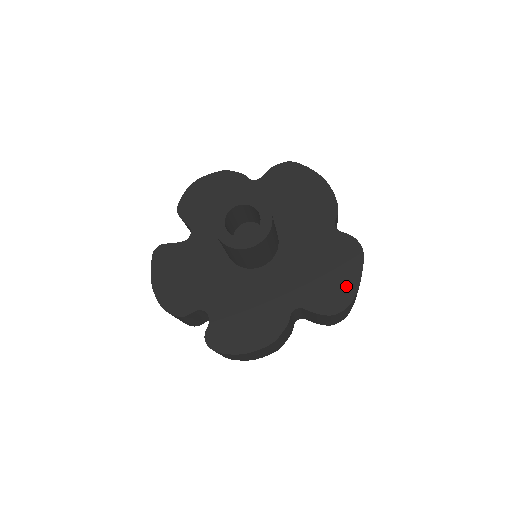
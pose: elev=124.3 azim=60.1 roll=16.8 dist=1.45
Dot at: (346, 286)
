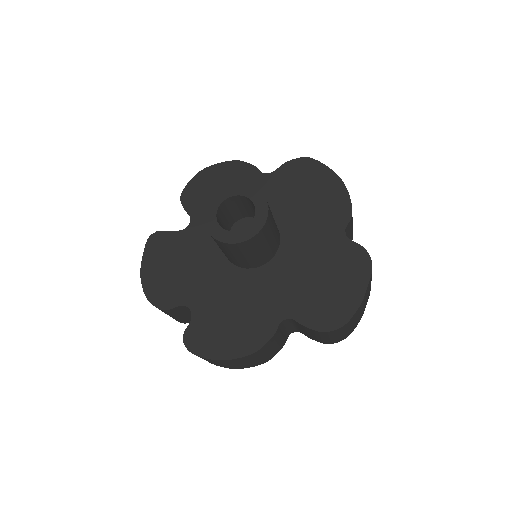
Dot at: (346, 301)
